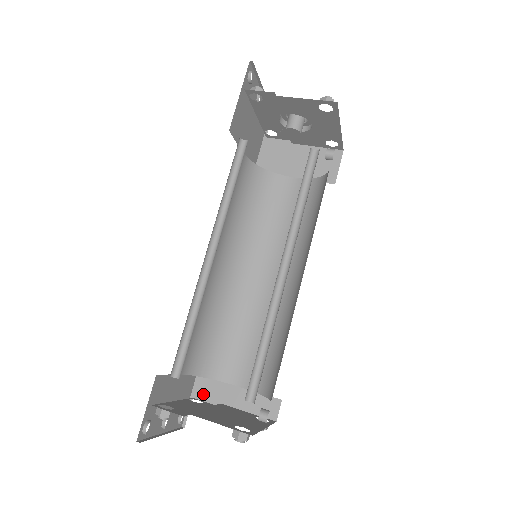
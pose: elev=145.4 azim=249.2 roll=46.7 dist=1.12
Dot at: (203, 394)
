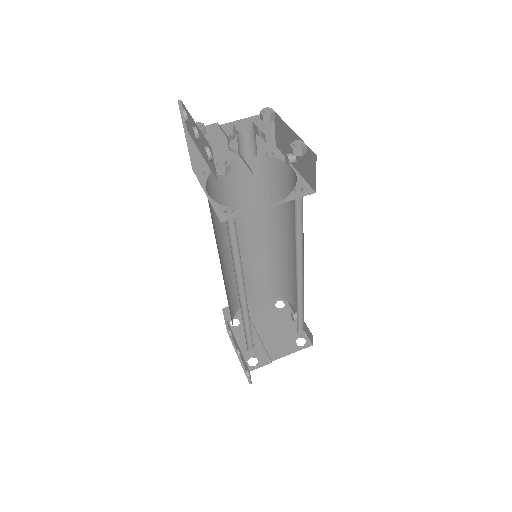
Dot at: occluded
